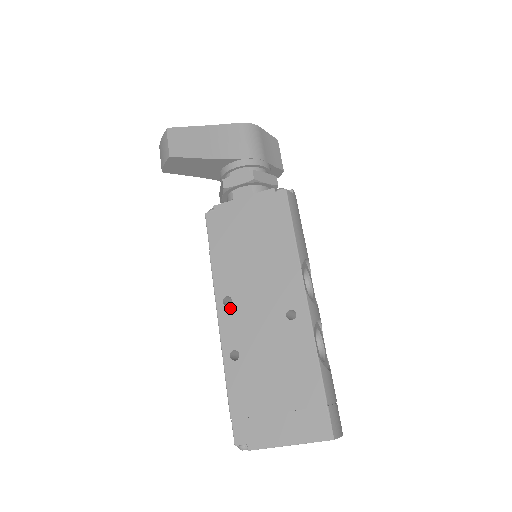
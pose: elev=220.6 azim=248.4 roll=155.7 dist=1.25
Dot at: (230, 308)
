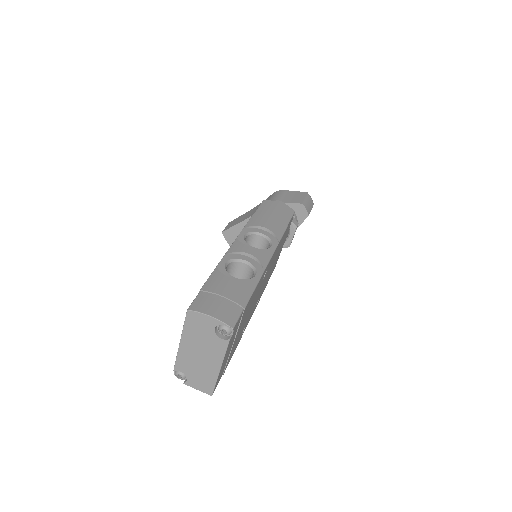
Dot at: occluded
